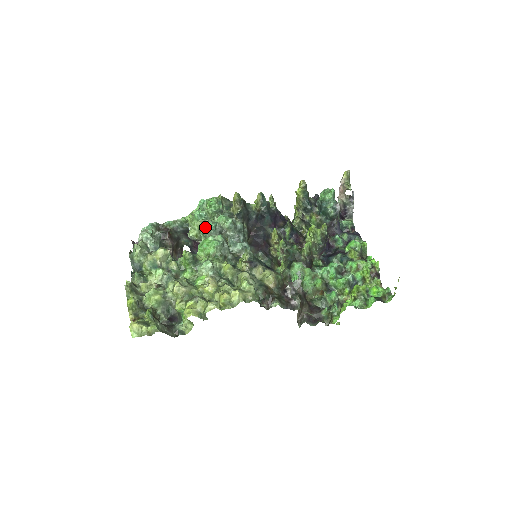
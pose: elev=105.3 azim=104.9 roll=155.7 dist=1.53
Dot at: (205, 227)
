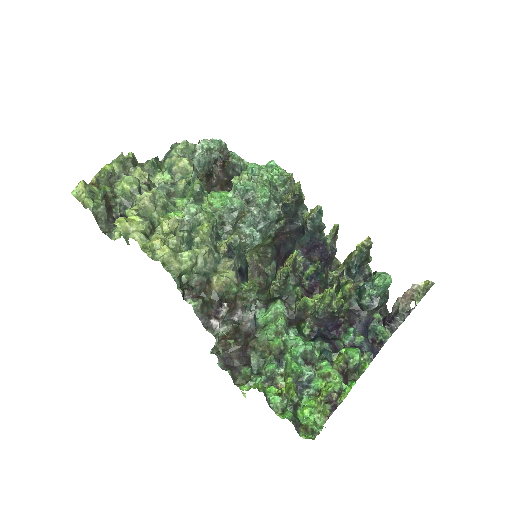
Dot at: (242, 183)
